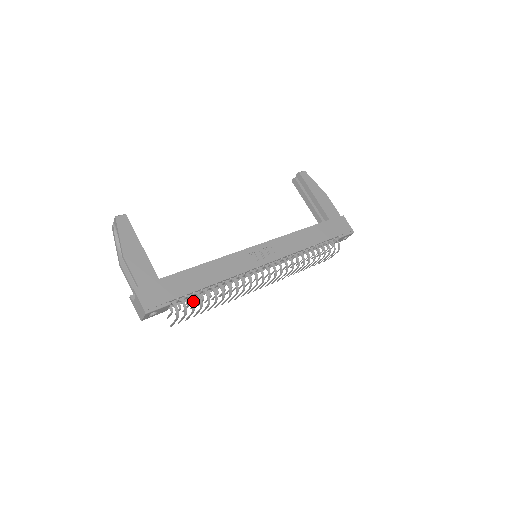
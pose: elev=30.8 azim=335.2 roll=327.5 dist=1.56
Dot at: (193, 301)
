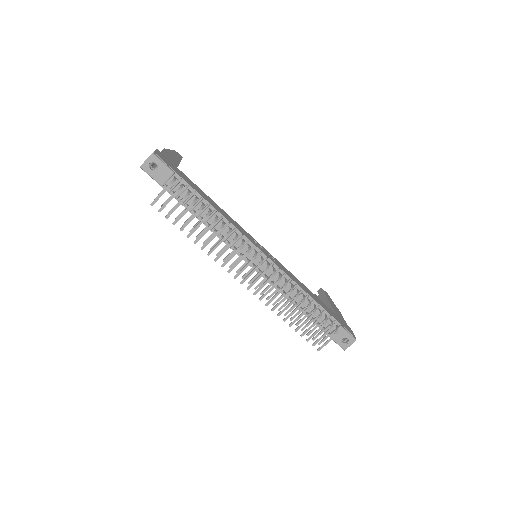
Dot at: occluded
